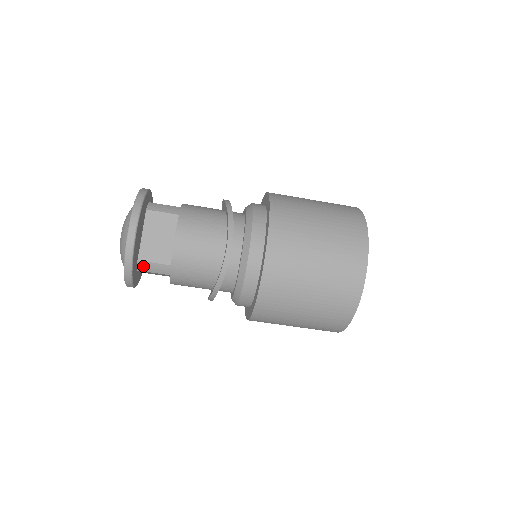
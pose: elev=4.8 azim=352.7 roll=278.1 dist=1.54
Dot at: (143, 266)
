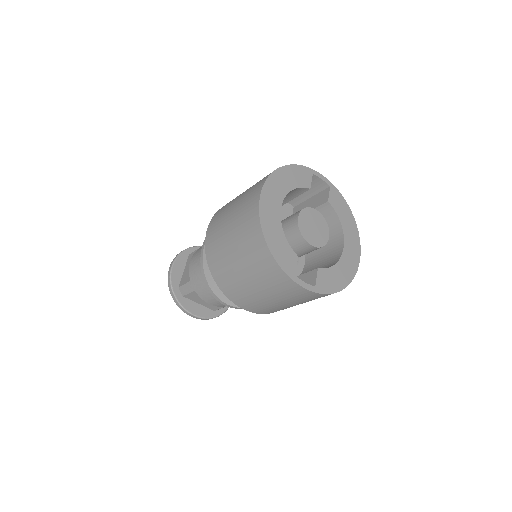
Dot at: (182, 290)
